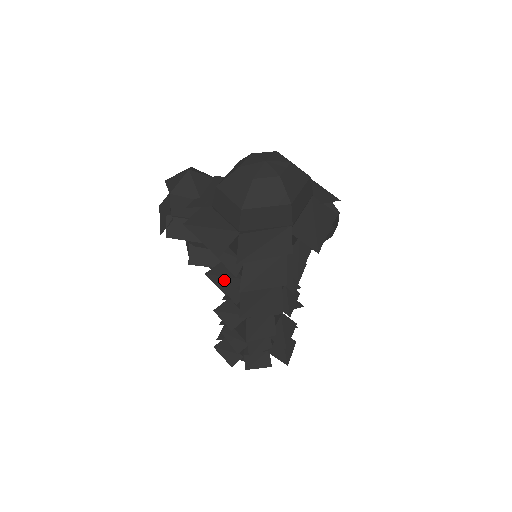
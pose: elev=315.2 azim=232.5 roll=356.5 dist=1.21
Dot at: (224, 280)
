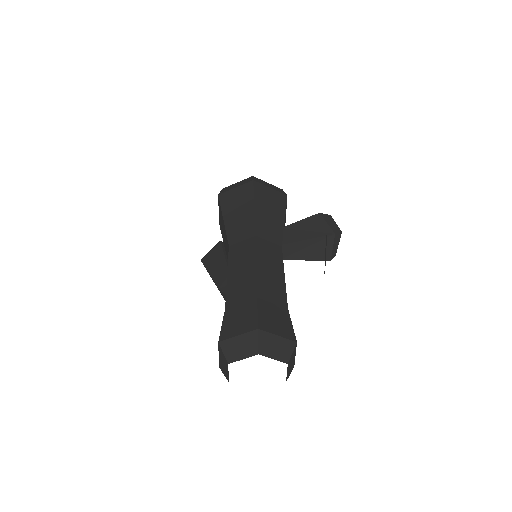
Dot at: occluded
